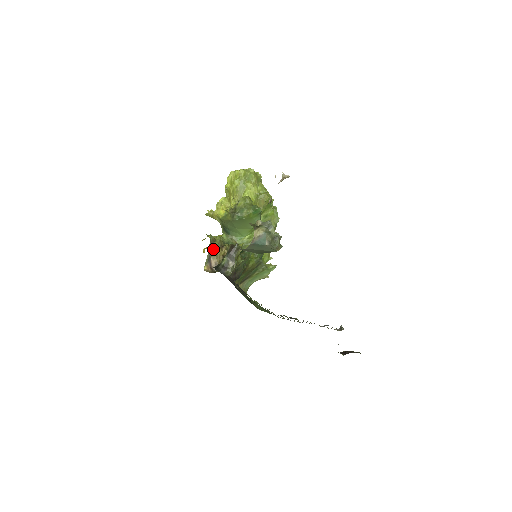
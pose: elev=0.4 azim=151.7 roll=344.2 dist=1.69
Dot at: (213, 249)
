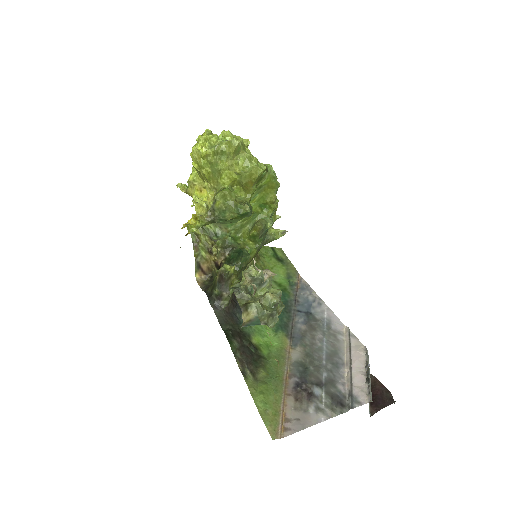
Dot at: (200, 253)
